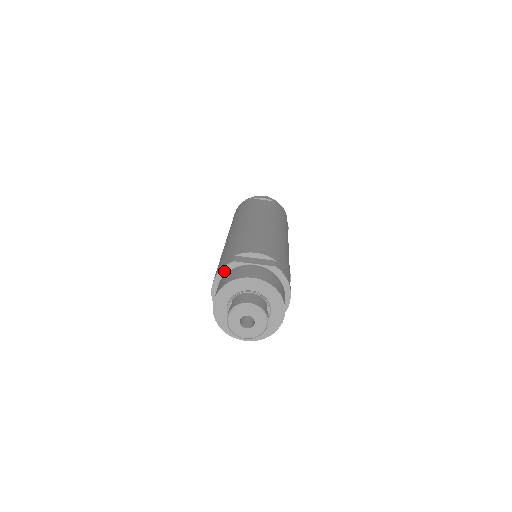
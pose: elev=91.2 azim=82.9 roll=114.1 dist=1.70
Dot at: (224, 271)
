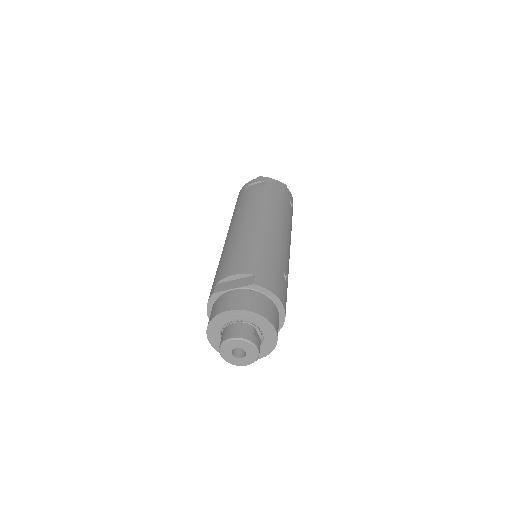
Dot at: (211, 303)
